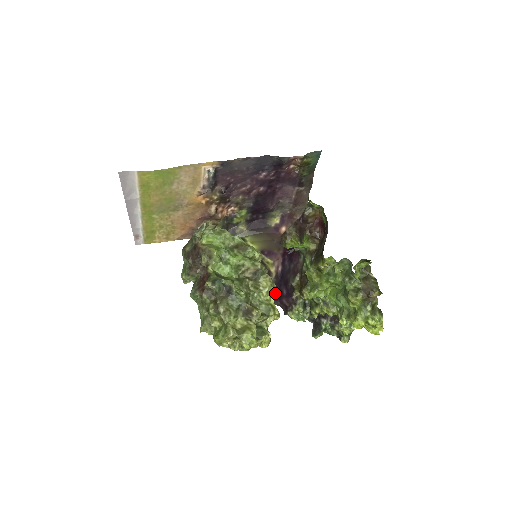
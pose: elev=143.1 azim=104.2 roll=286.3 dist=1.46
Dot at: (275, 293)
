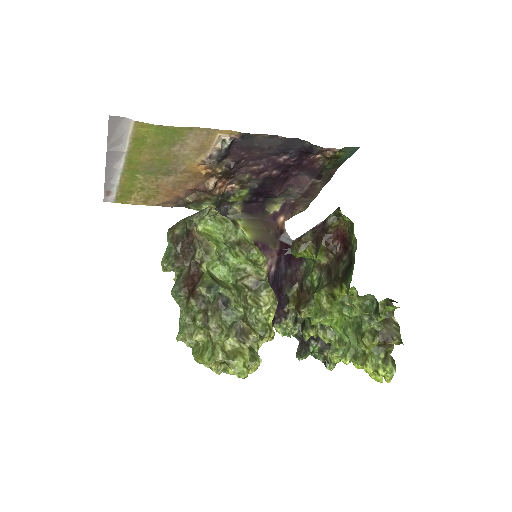
Dot at: occluded
